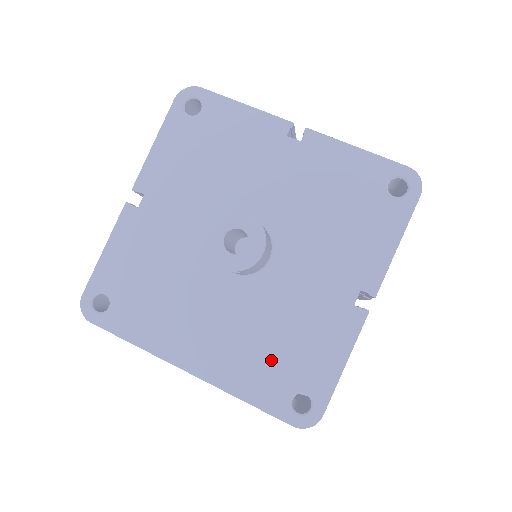
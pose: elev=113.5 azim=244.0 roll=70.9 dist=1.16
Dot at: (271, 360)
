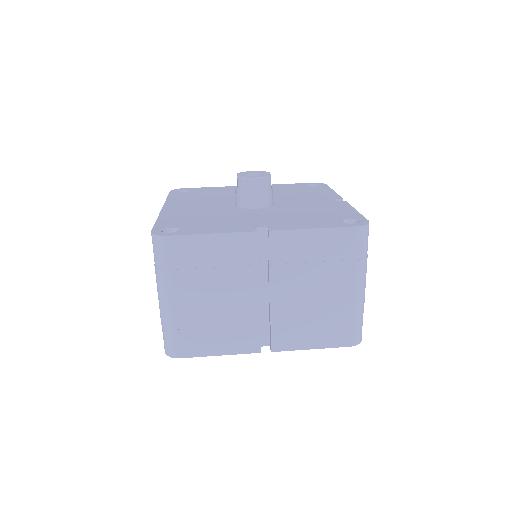
Dot at: (192, 220)
